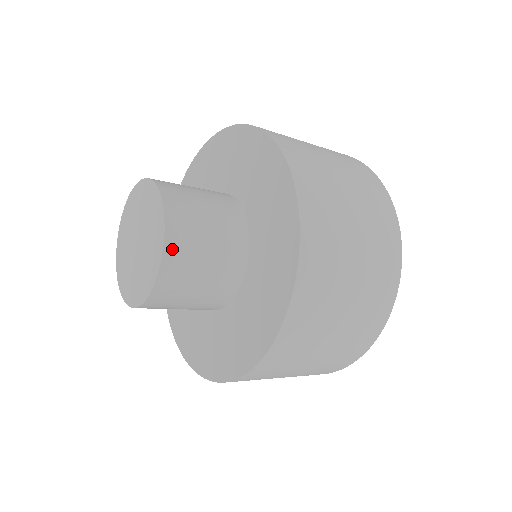
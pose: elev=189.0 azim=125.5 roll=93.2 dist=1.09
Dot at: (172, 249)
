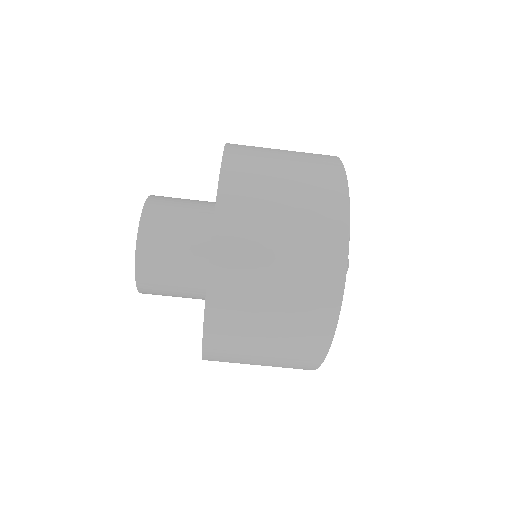
Dot at: (143, 248)
